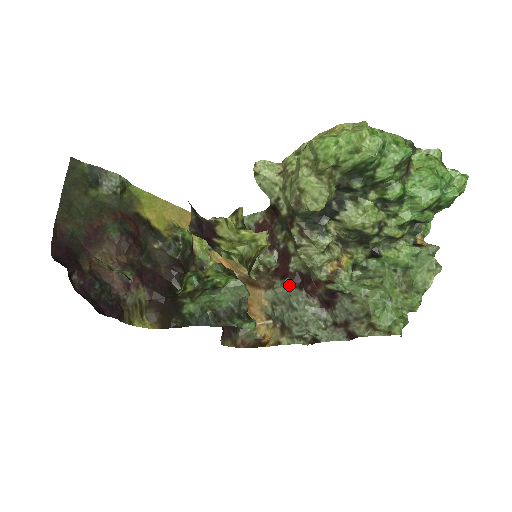
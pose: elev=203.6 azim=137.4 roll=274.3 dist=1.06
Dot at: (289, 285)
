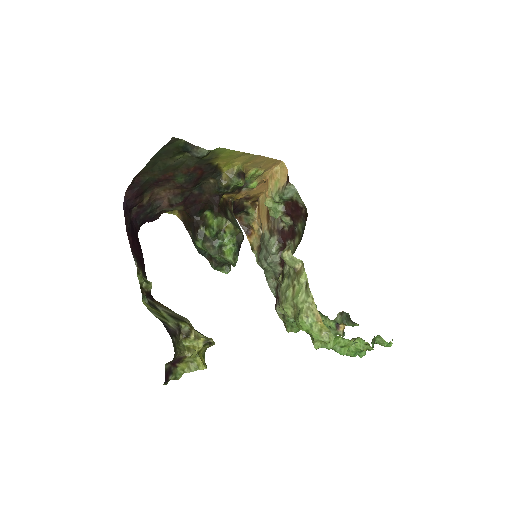
Dot at: (278, 248)
